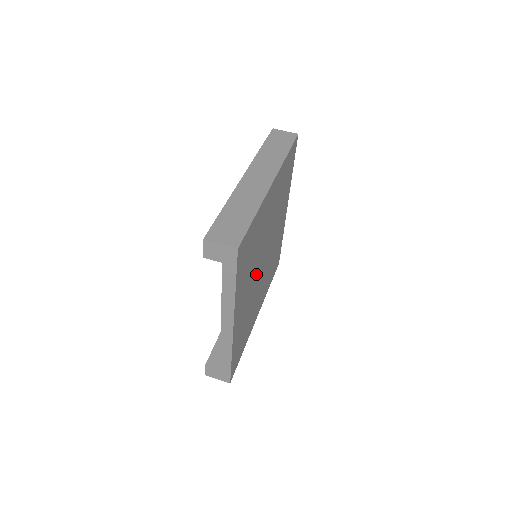
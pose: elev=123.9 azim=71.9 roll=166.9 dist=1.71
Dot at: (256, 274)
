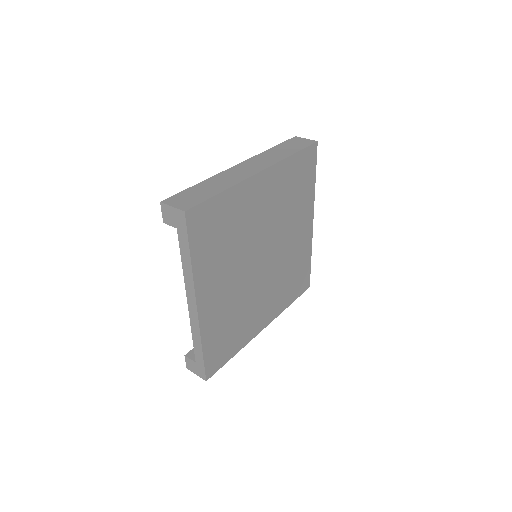
Dot at: (245, 269)
